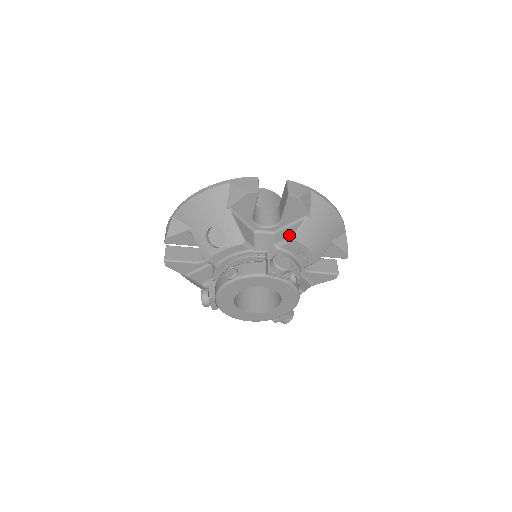
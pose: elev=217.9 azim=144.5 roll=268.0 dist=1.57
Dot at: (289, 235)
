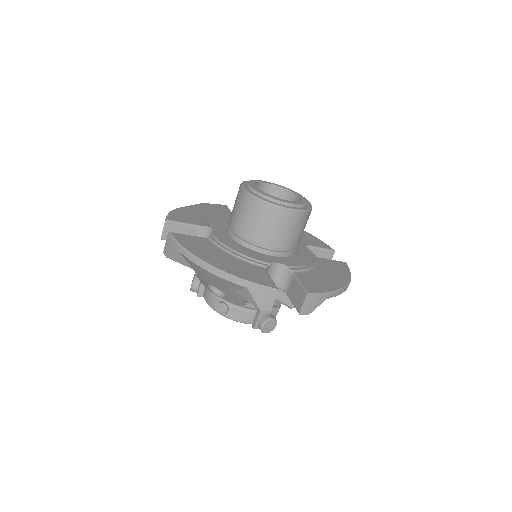
Dot at: (288, 304)
